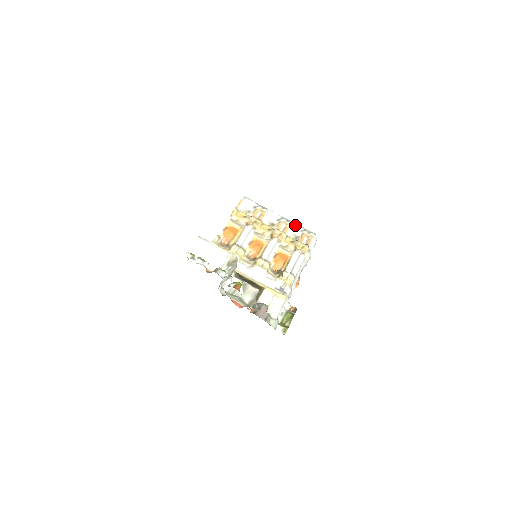
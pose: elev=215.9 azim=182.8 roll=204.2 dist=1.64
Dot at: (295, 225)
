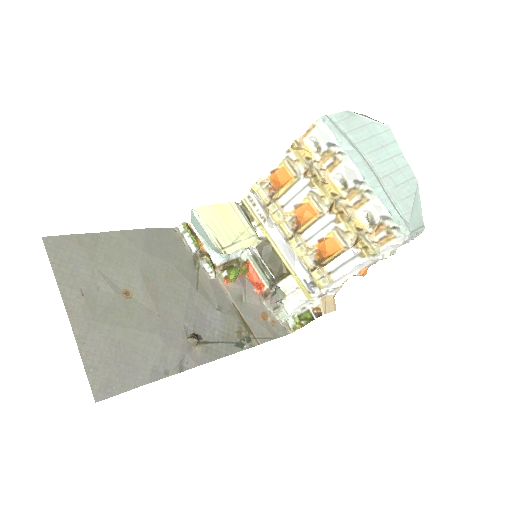
Dot at: (377, 203)
